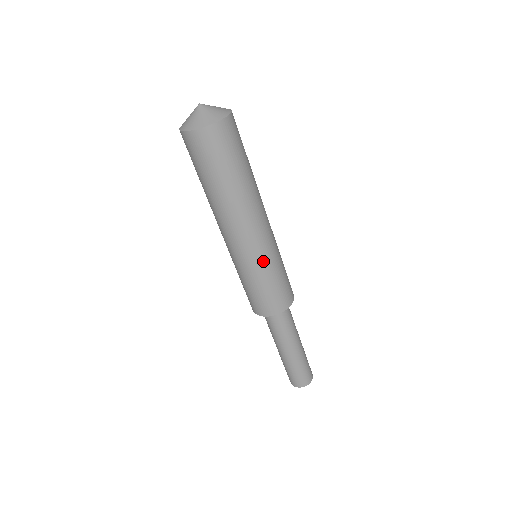
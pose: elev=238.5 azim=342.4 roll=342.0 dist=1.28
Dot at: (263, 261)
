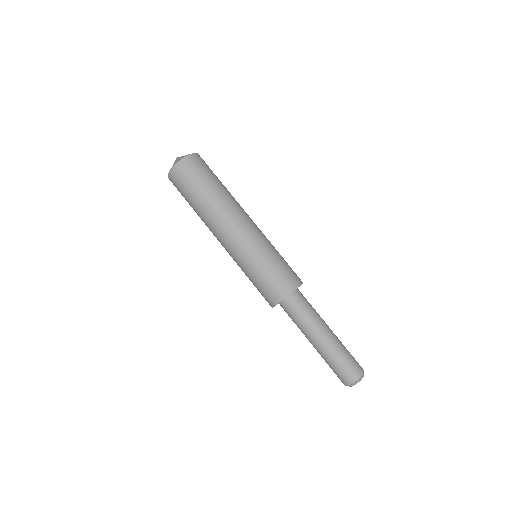
Dot at: (246, 256)
